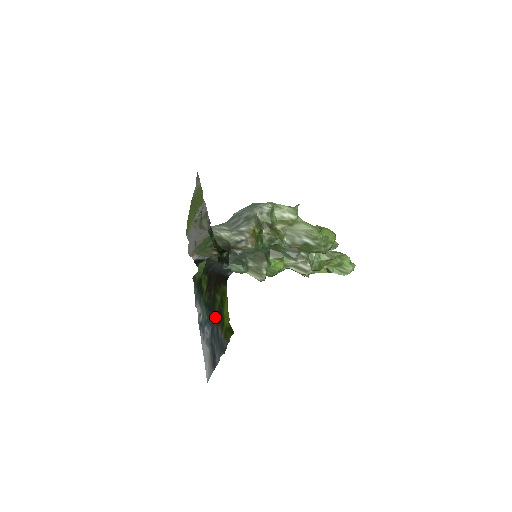
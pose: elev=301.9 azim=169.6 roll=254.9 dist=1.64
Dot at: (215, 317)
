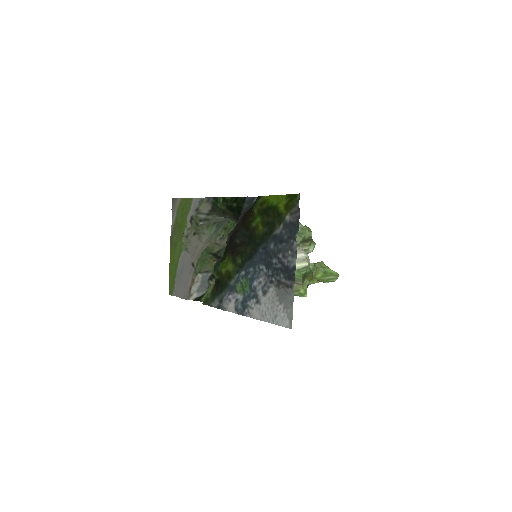
Dot at: (264, 235)
